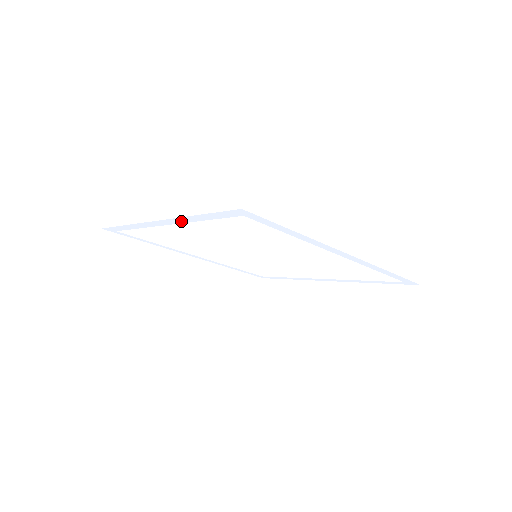
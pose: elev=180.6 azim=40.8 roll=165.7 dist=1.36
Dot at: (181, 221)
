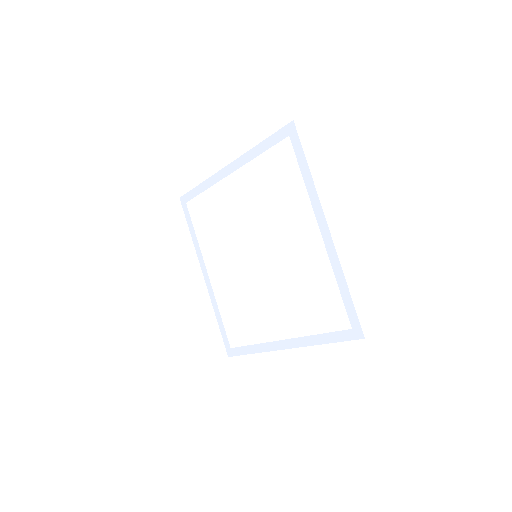
Dot at: (244, 161)
